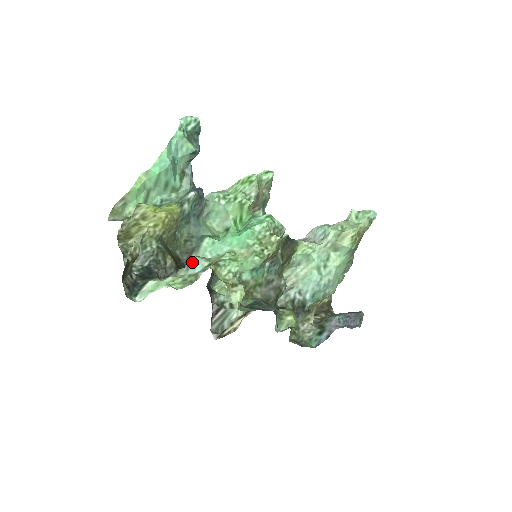
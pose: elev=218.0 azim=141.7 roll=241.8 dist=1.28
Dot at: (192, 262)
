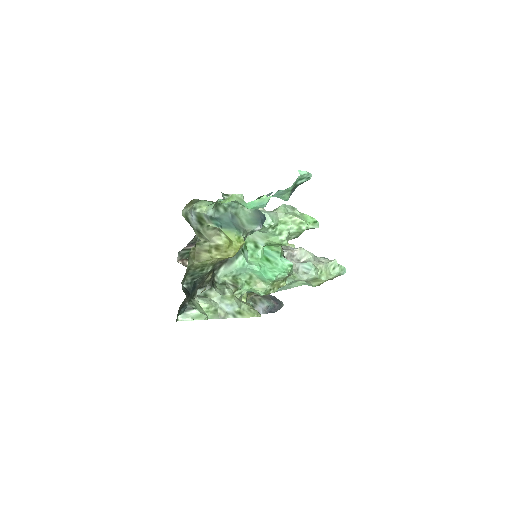
Dot at: (228, 300)
